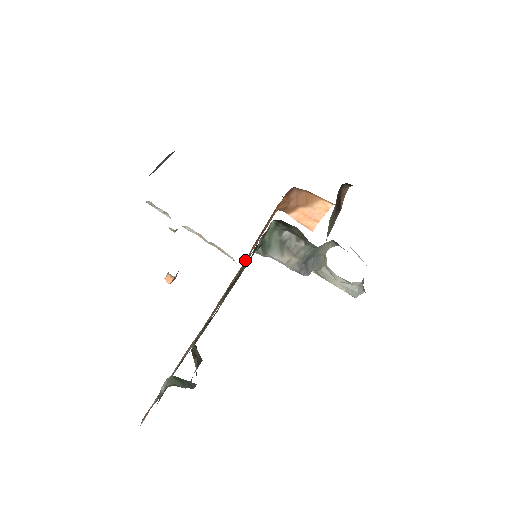
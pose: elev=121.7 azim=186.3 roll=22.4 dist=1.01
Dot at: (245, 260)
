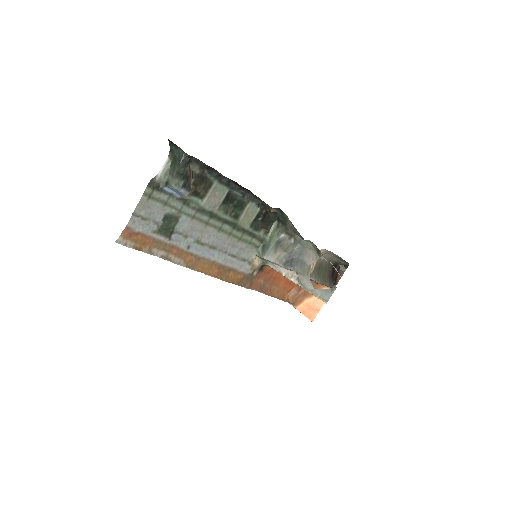
Dot at: (247, 276)
